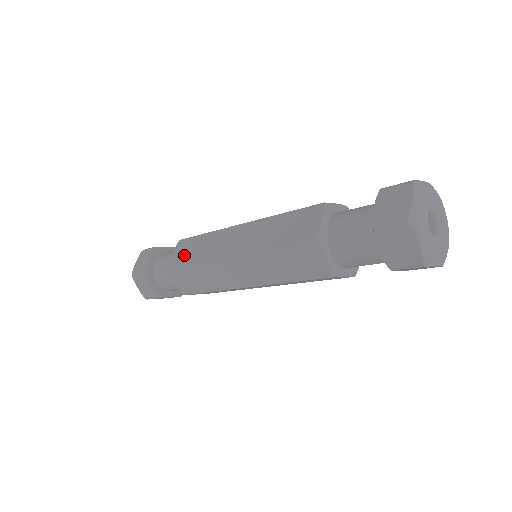
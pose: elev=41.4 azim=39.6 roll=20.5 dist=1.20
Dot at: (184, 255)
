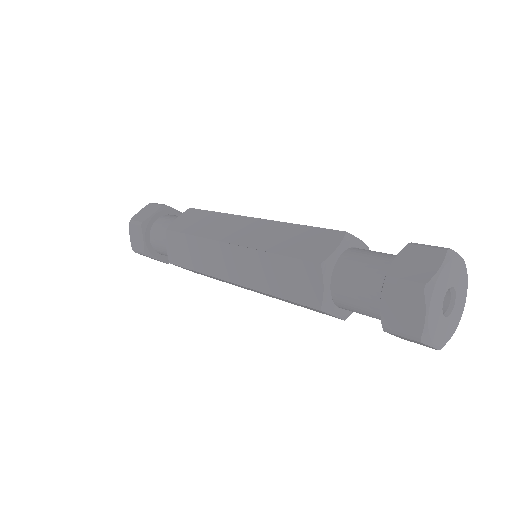
Dot at: (187, 224)
